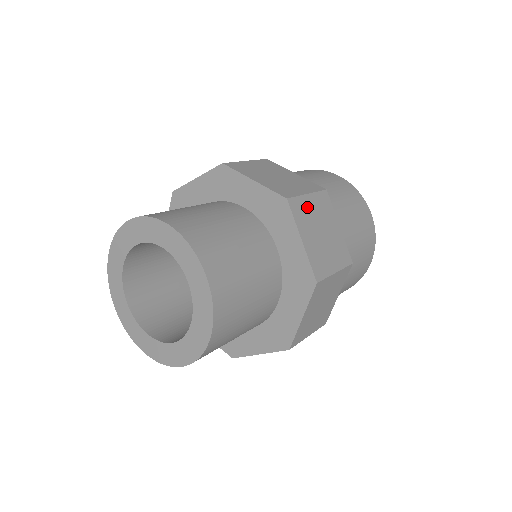
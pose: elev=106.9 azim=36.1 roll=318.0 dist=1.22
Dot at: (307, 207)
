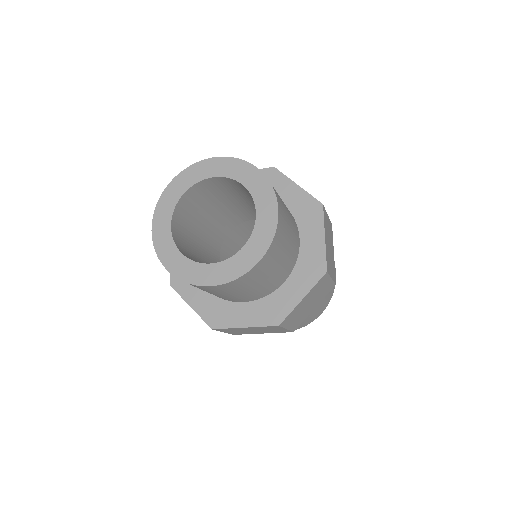
Dot at: (327, 222)
